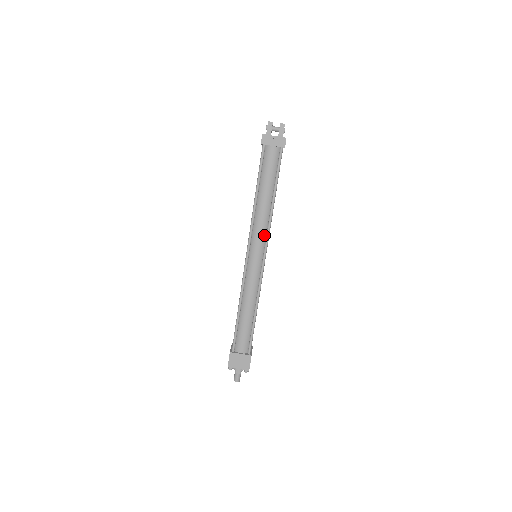
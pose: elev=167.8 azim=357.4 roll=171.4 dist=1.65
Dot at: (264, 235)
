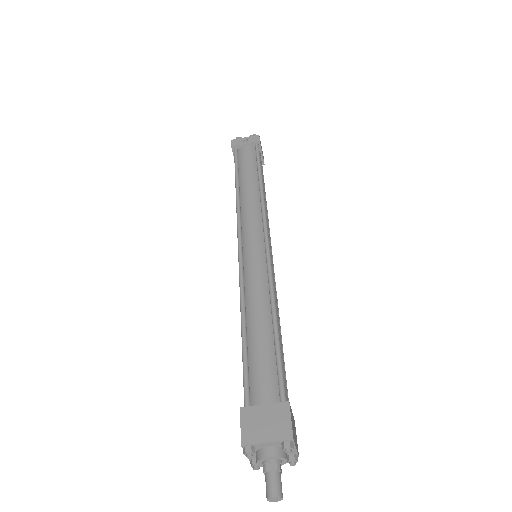
Dot at: (259, 219)
